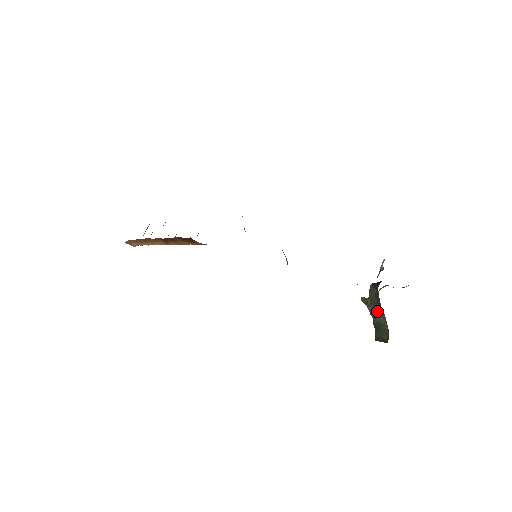
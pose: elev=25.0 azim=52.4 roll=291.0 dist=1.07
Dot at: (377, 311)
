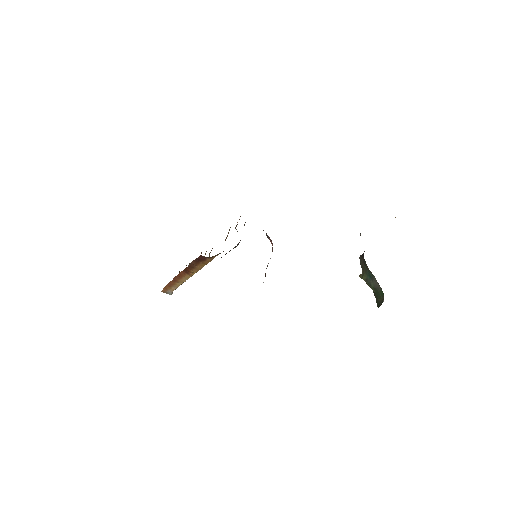
Dot at: (369, 277)
